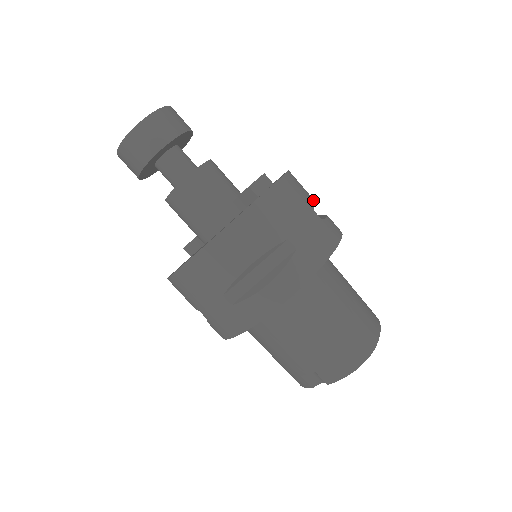
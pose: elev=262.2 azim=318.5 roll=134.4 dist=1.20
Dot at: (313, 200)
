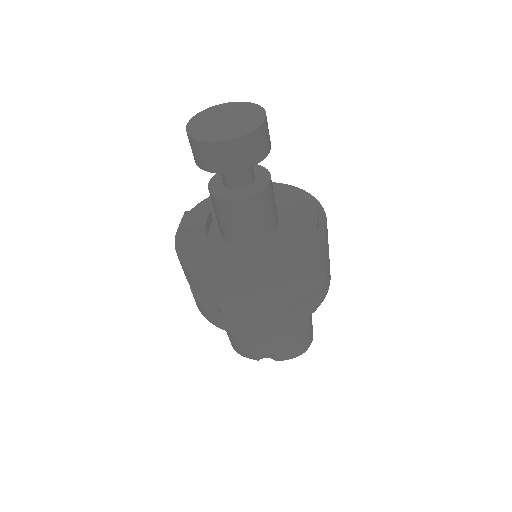
Dot at: occluded
